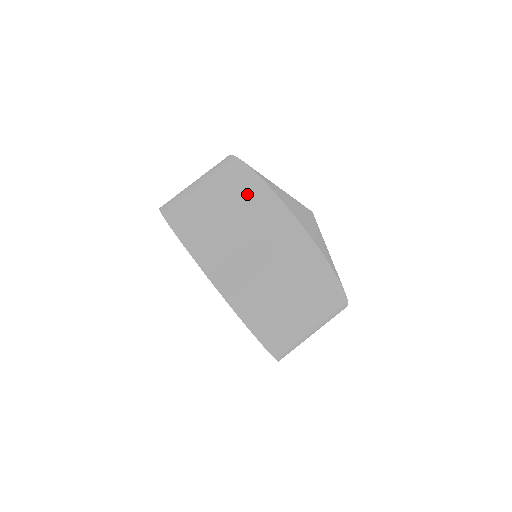
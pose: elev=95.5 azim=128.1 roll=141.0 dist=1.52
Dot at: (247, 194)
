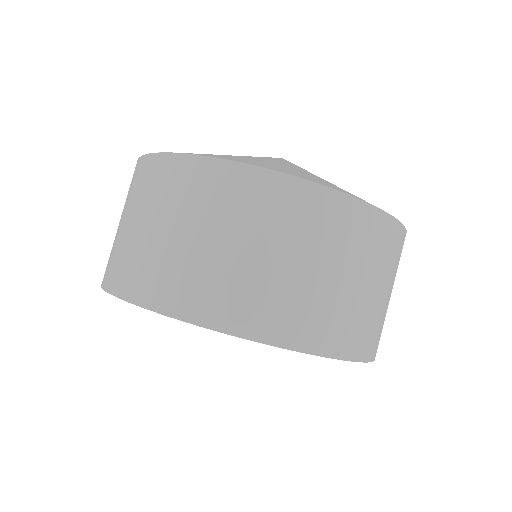
Dot at: occluded
